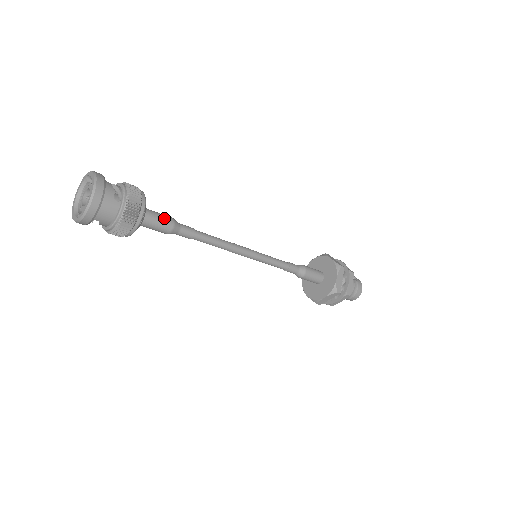
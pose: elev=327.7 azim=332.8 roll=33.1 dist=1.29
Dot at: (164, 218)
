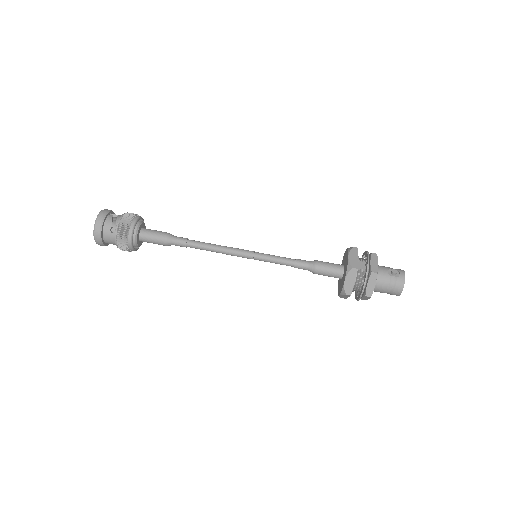
Dot at: (157, 236)
